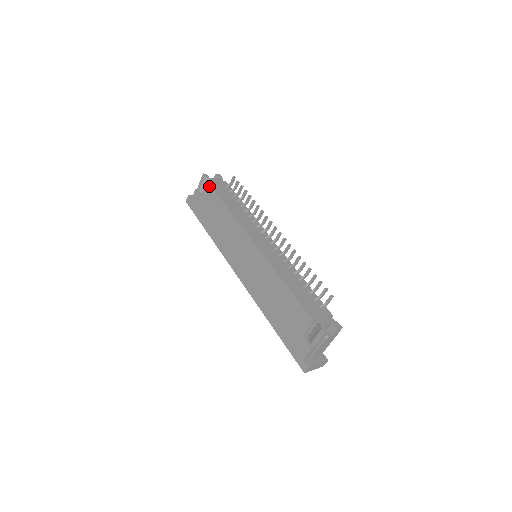
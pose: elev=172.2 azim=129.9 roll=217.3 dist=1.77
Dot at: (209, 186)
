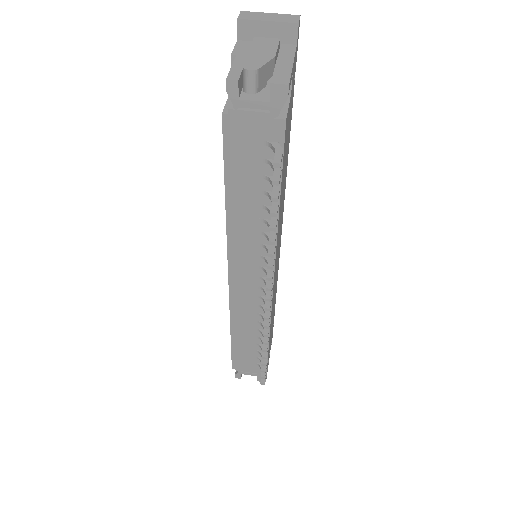
Dot at: (222, 126)
